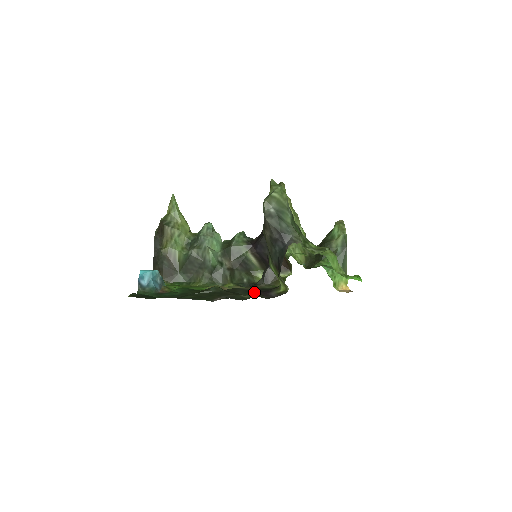
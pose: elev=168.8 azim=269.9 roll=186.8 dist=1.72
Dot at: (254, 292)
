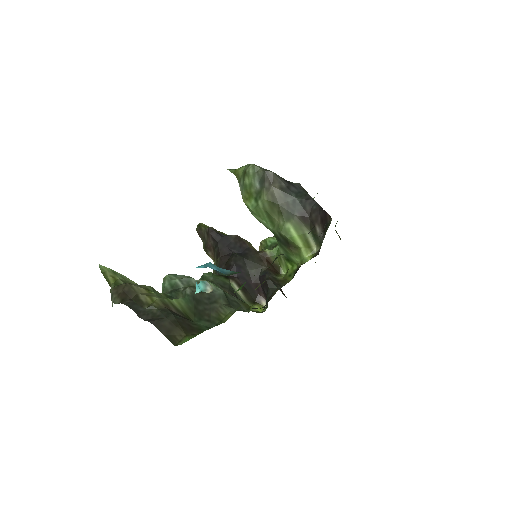
Dot at: occluded
